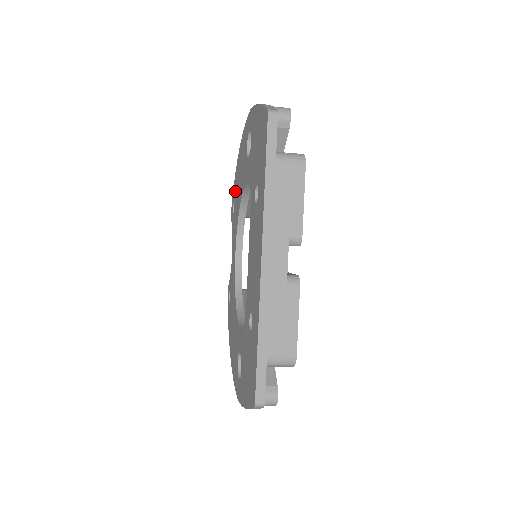
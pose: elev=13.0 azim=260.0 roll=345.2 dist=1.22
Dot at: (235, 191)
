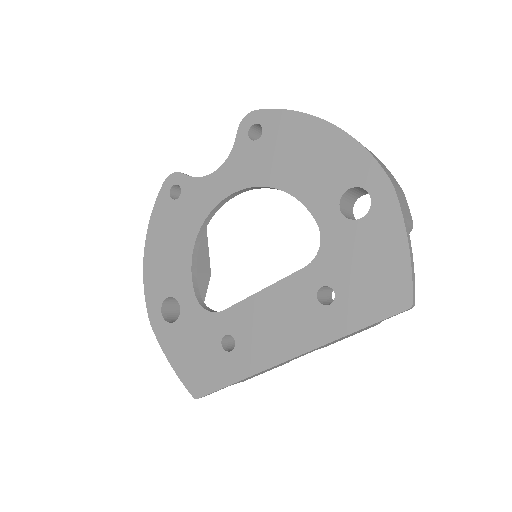
Dot at: (277, 133)
